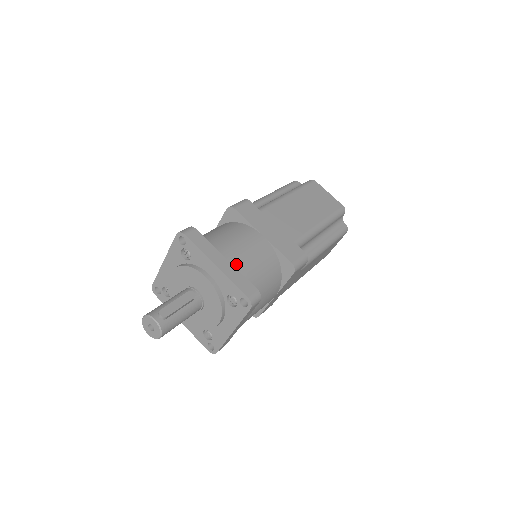
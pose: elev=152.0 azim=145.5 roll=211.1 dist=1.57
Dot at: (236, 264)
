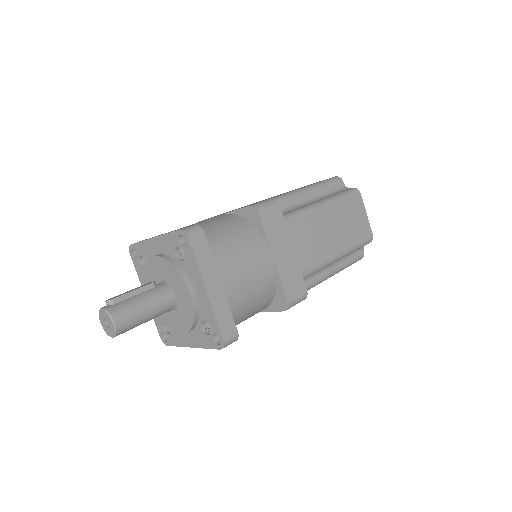
Dot at: occluded
